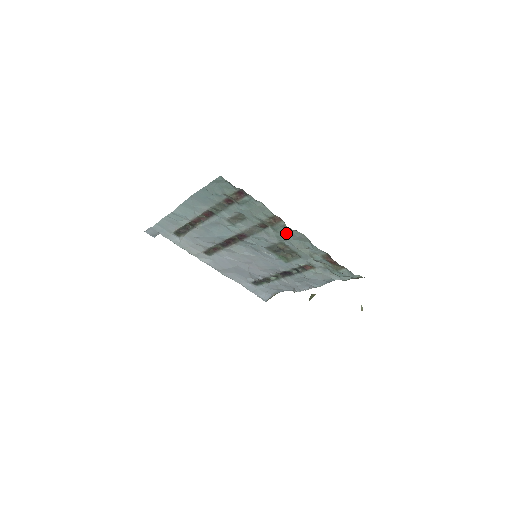
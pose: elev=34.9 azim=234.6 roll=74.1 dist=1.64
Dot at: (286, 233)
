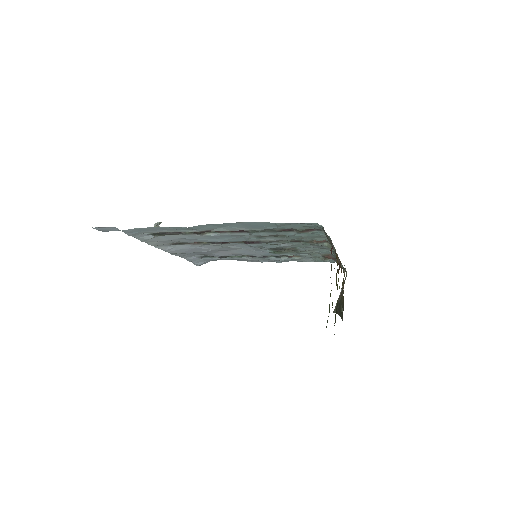
Dot at: (312, 245)
